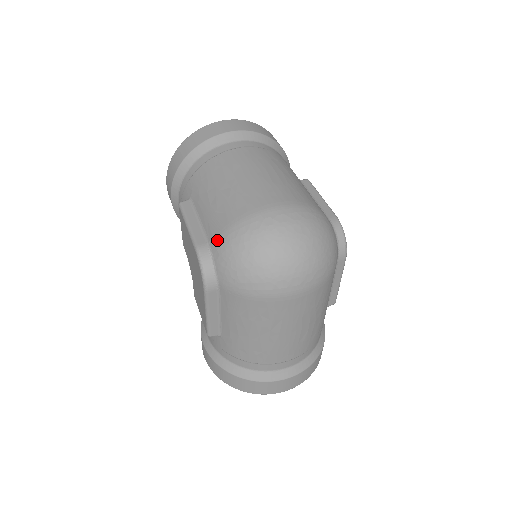
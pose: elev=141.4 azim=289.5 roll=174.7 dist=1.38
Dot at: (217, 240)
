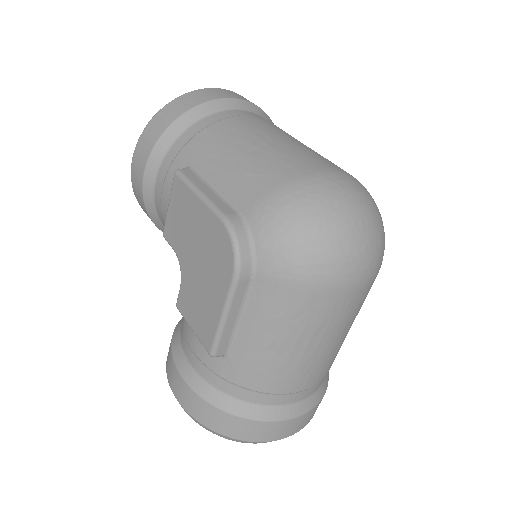
Dot at: (257, 207)
